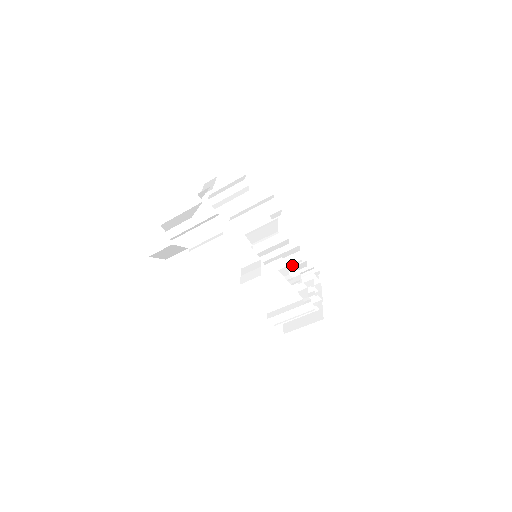
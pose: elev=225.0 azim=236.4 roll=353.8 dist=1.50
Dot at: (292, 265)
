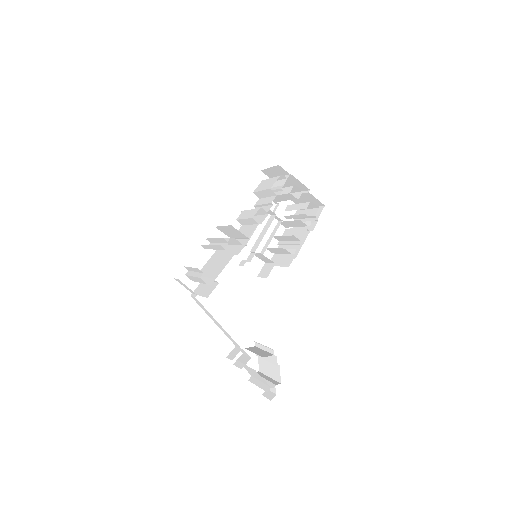
Dot at: occluded
